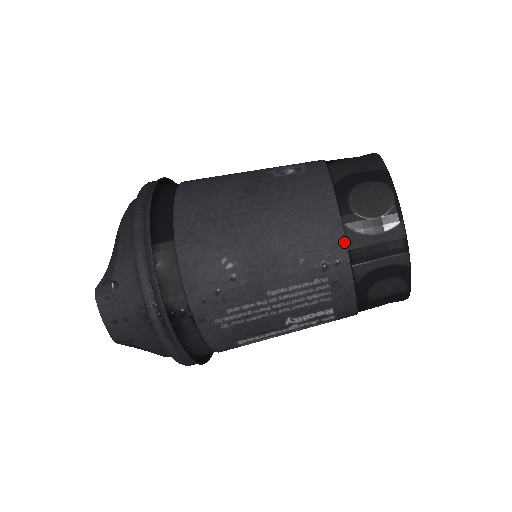
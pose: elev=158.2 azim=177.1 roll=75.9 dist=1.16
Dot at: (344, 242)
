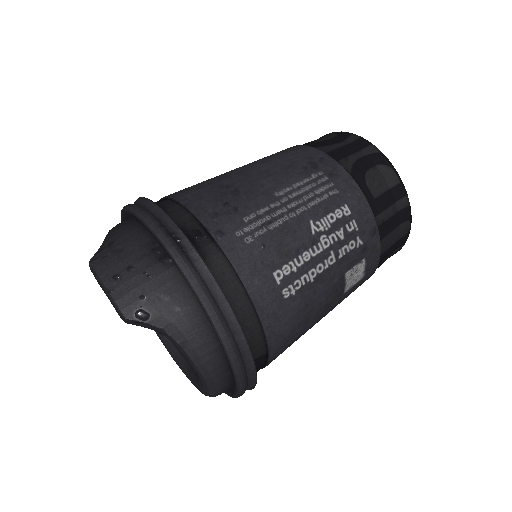
Dot at: (317, 150)
